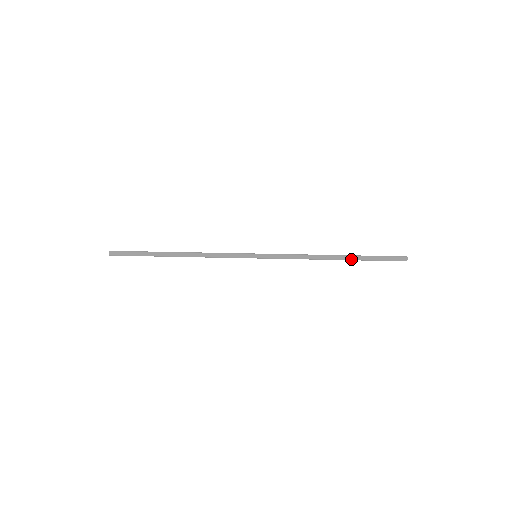
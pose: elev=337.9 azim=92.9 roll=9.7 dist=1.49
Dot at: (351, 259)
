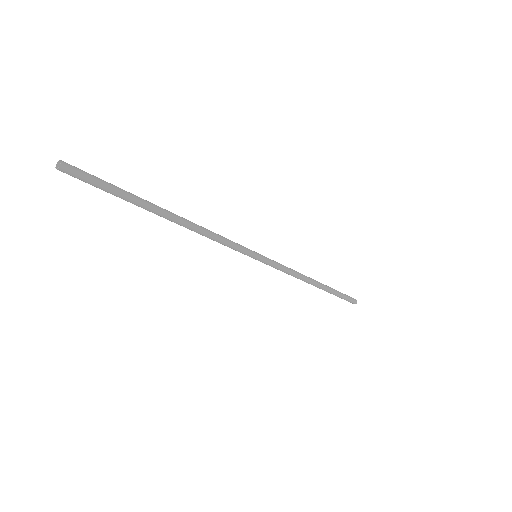
Dot at: (327, 288)
